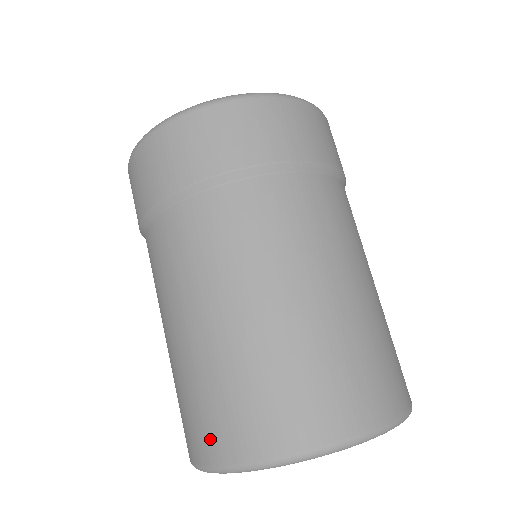
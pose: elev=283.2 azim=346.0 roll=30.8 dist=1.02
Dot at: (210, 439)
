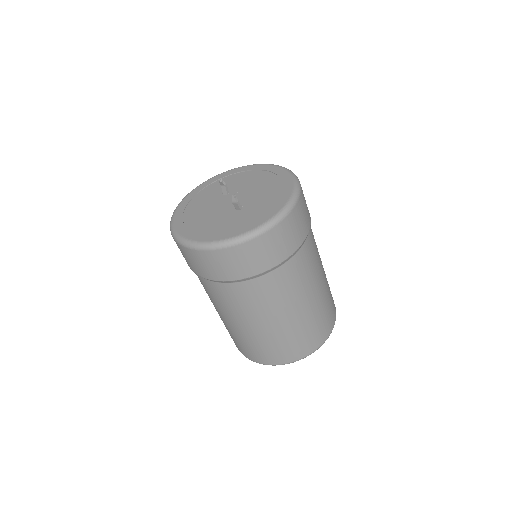
Dot at: (267, 358)
